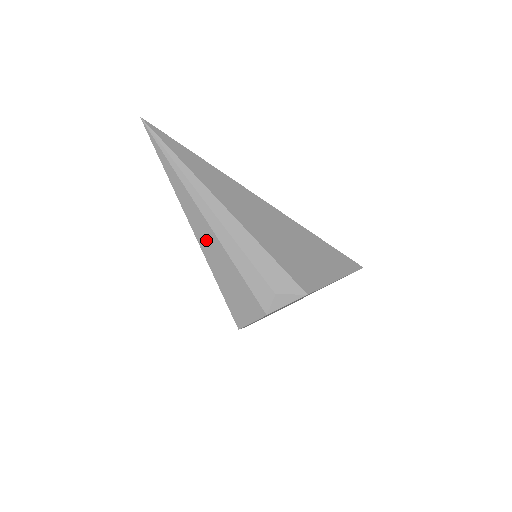
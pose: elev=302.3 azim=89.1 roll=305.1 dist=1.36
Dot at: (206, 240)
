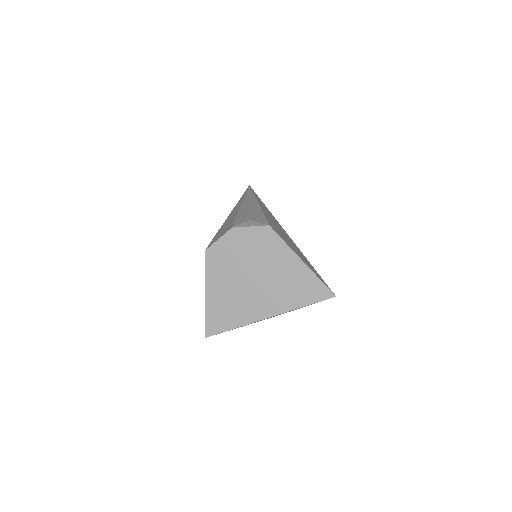
Dot at: occluded
